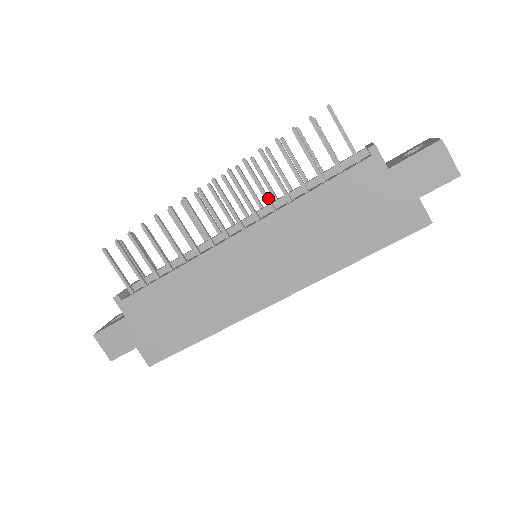
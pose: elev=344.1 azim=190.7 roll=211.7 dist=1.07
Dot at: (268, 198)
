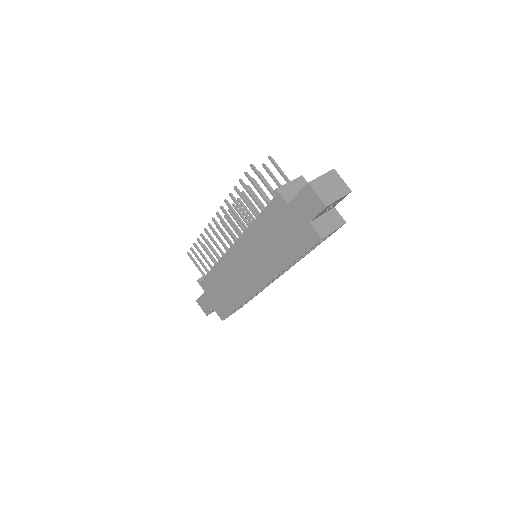
Dot at: (242, 223)
